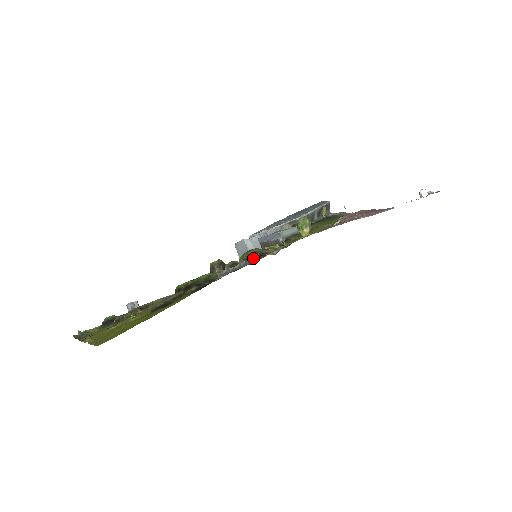
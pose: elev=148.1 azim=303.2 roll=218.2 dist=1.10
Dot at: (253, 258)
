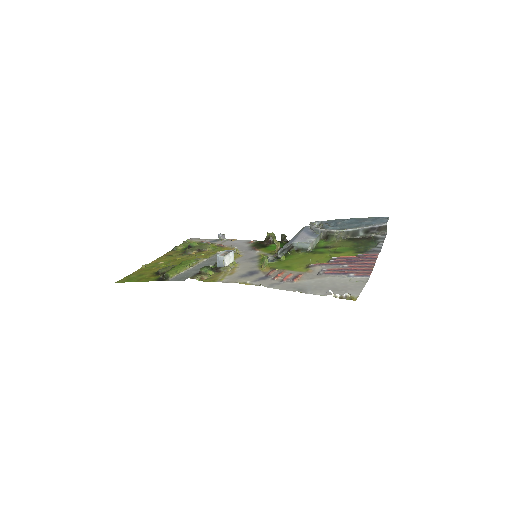
Dot at: occluded
